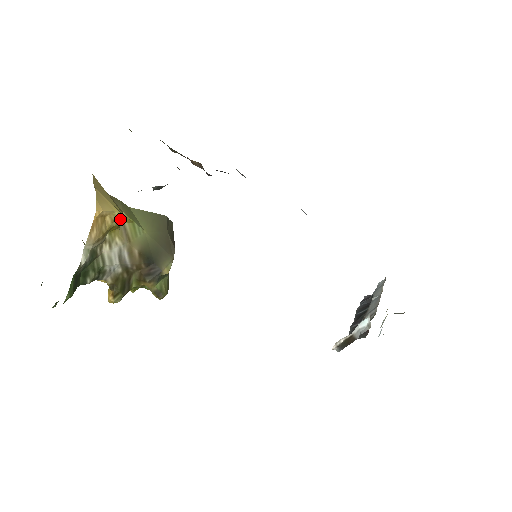
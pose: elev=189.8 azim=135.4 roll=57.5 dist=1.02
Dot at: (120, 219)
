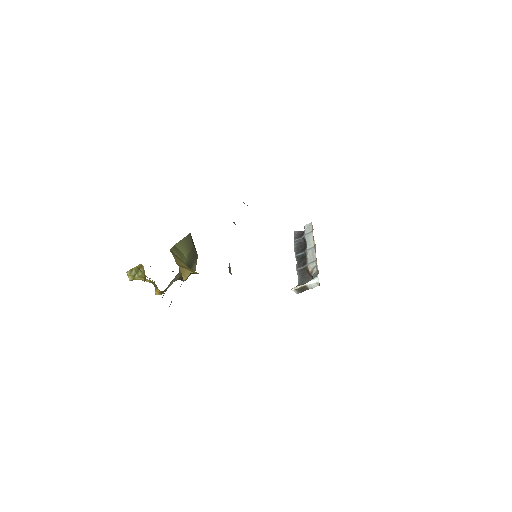
Dot at: occluded
